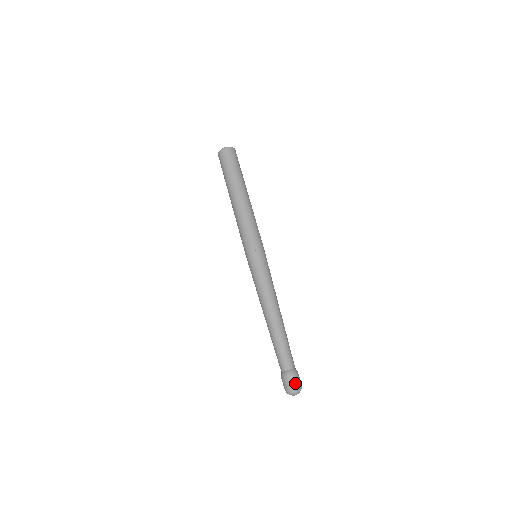
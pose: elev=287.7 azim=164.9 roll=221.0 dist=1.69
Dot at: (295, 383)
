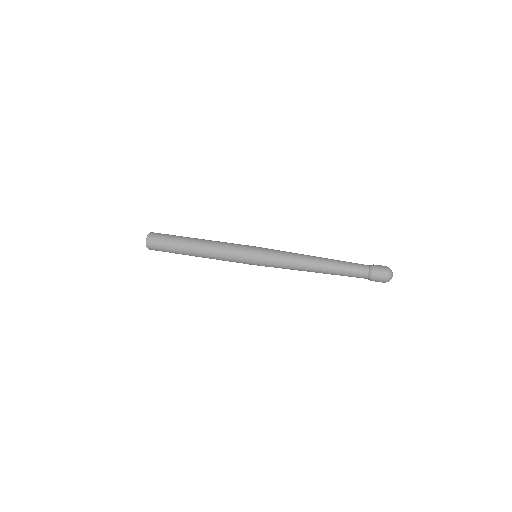
Dot at: (383, 266)
